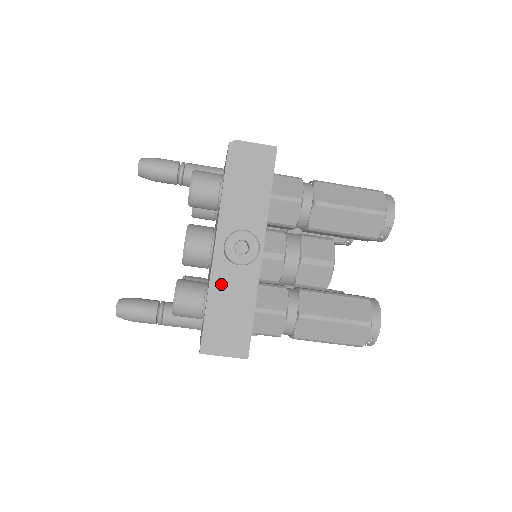
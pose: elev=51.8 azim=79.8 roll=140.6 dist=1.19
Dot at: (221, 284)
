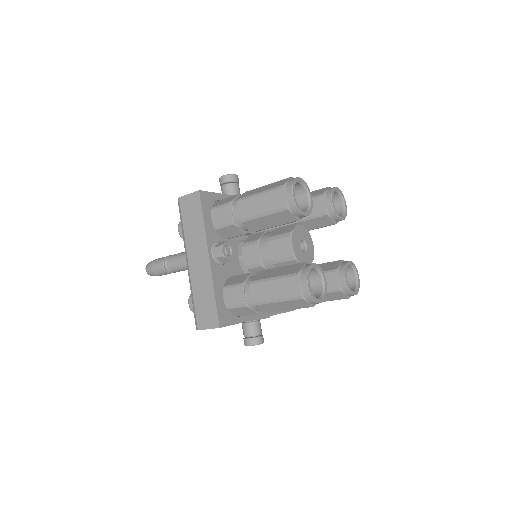
Dot at: occluded
